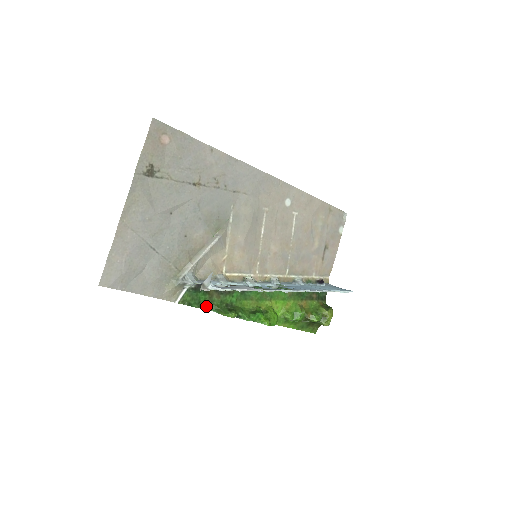
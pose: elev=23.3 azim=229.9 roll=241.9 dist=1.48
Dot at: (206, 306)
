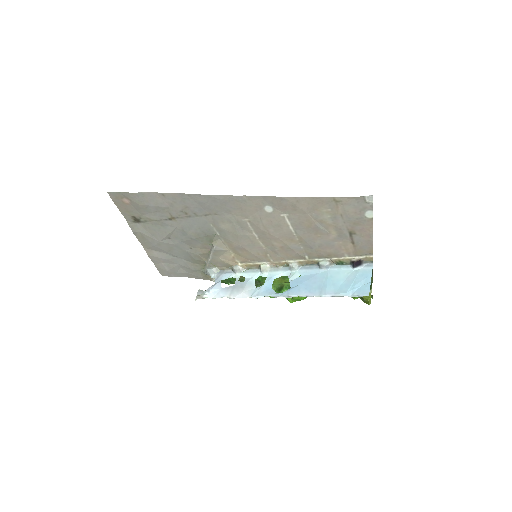
Dot at: occluded
